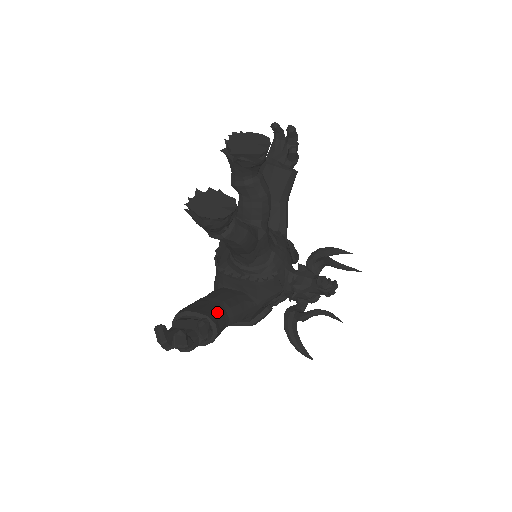
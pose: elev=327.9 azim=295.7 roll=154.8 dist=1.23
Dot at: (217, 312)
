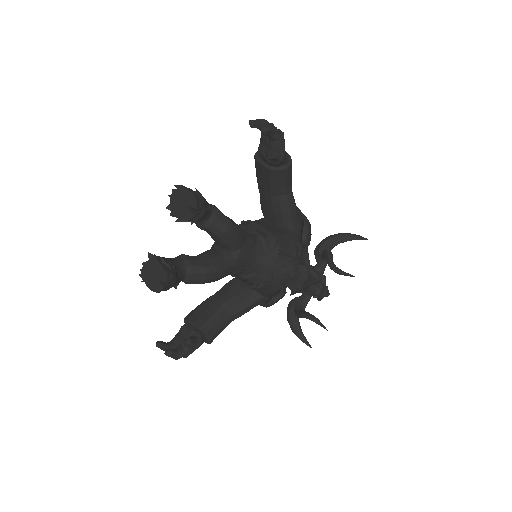
Dot at: (214, 318)
